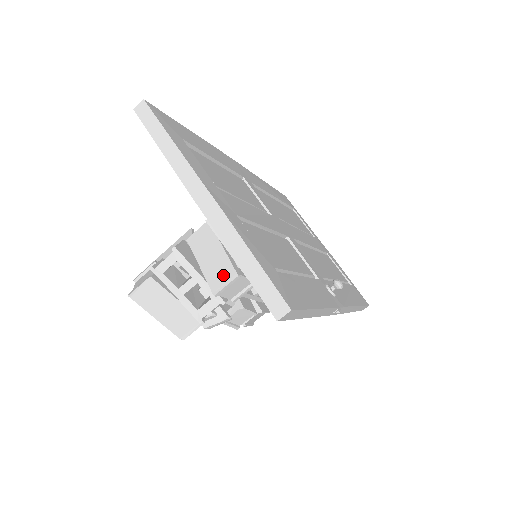
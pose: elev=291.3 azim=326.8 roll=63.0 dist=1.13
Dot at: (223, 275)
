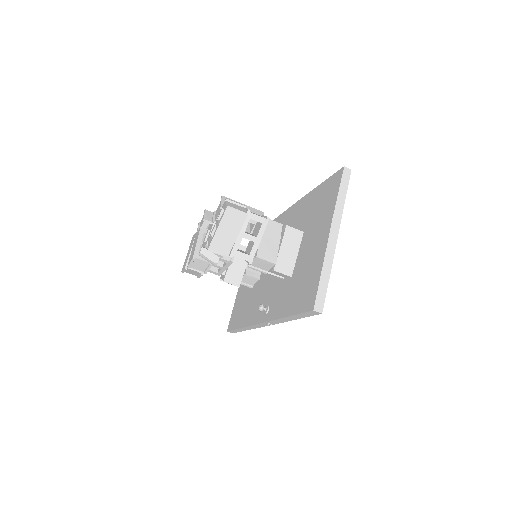
Dot at: (269, 255)
